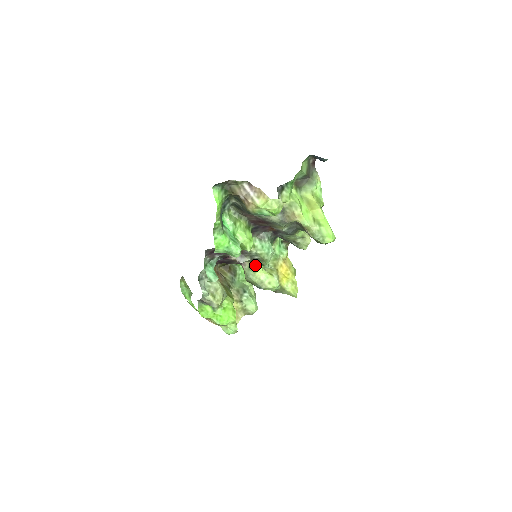
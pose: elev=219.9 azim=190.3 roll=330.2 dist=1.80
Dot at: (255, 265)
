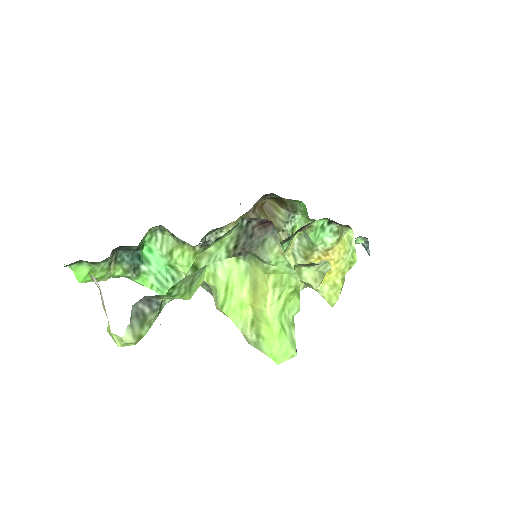
Dot at: occluded
